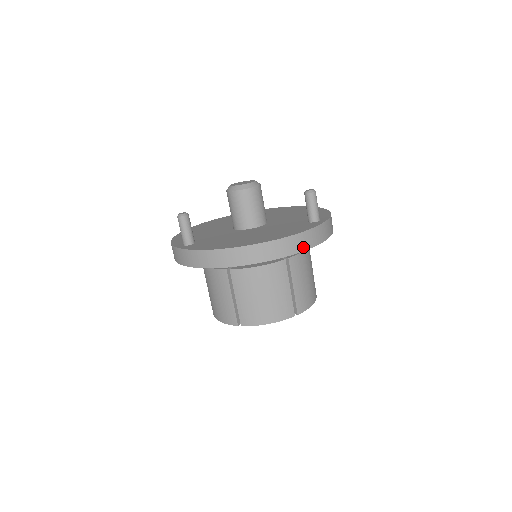
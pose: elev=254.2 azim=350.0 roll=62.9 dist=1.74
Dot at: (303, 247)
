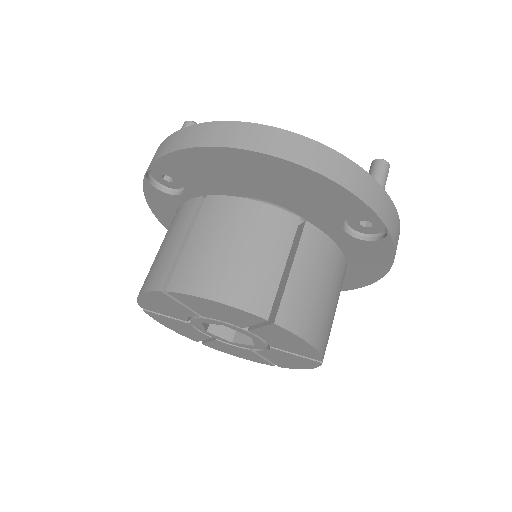
Dot at: (340, 178)
